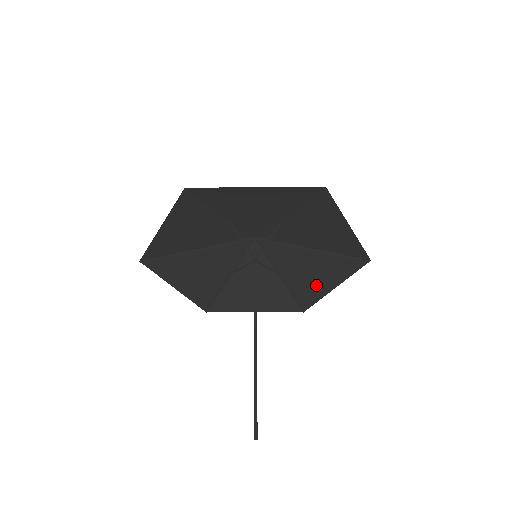
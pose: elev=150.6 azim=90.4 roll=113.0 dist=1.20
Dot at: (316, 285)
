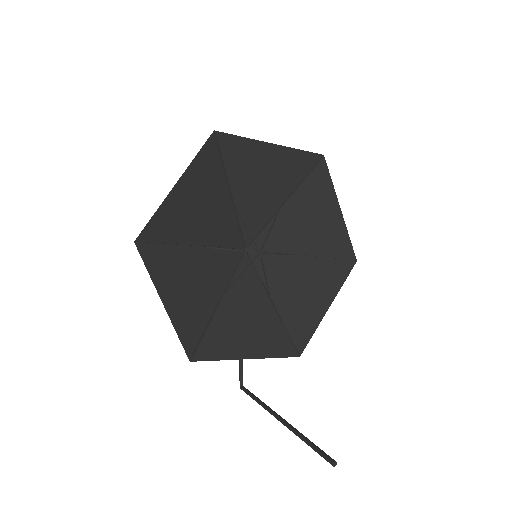
Dot at: (310, 308)
